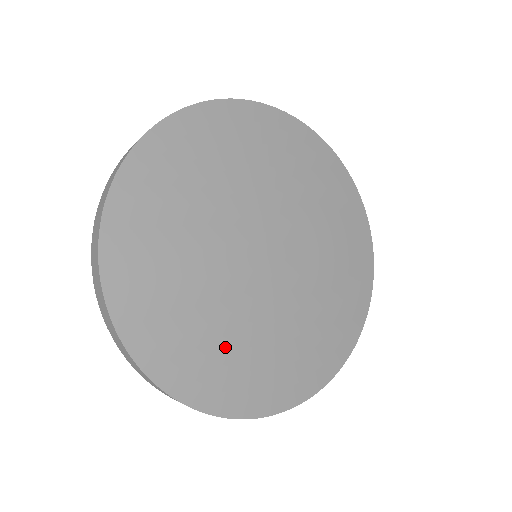
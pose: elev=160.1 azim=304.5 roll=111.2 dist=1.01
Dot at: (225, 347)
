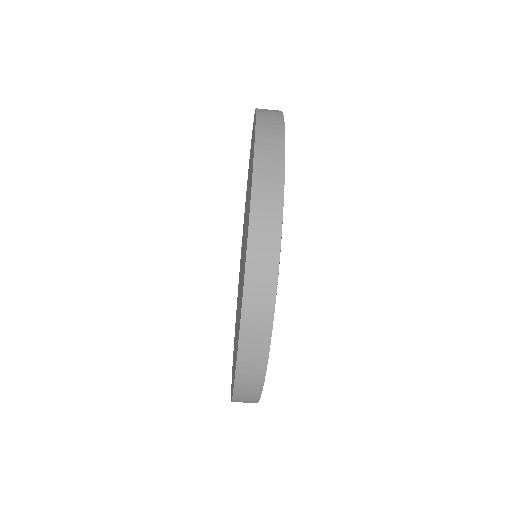
Dot at: occluded
